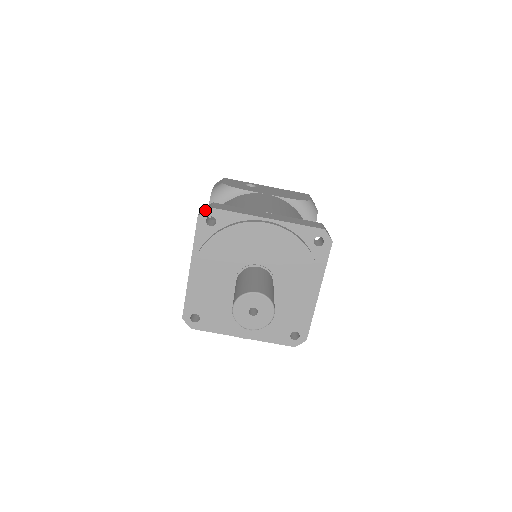
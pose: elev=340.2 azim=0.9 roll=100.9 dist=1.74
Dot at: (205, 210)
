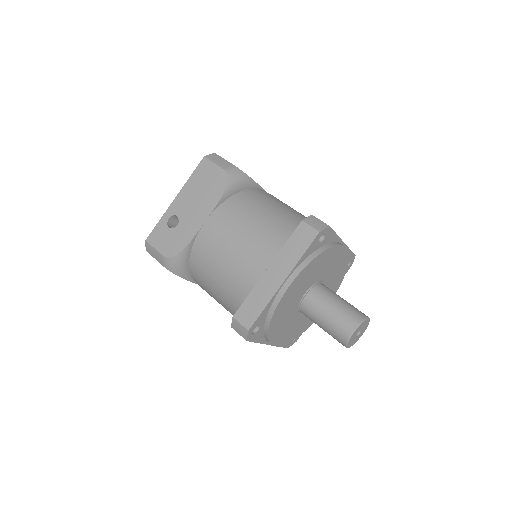
Dot at: (247, 335)
